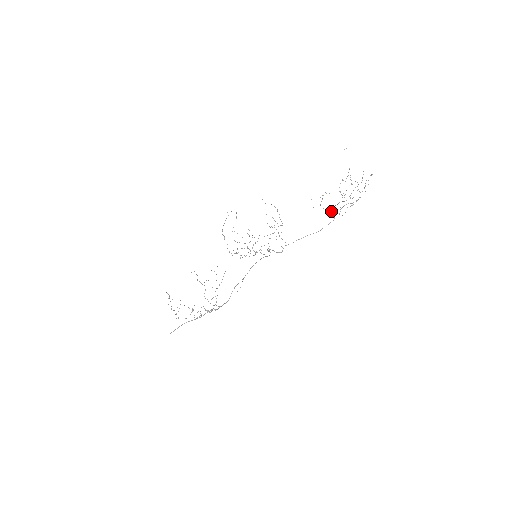
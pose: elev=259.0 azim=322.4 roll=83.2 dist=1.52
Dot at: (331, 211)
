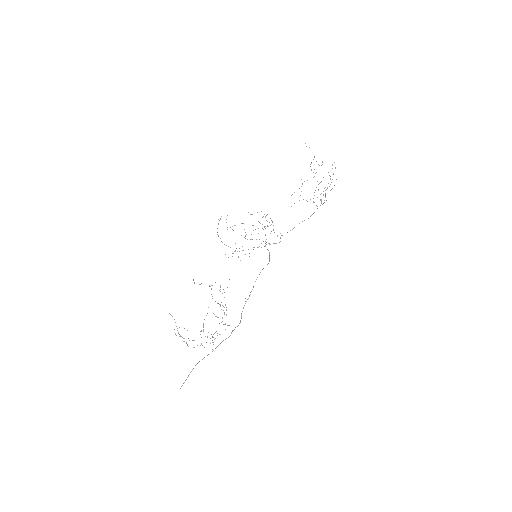
Dot at: (313, 201)
